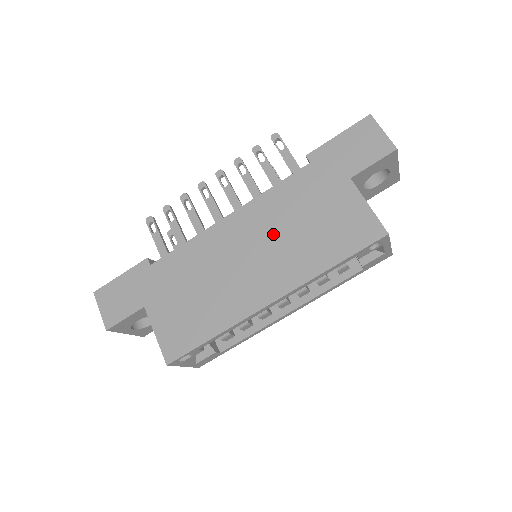
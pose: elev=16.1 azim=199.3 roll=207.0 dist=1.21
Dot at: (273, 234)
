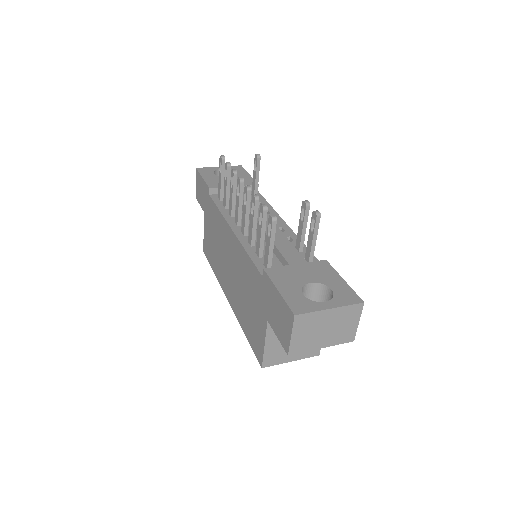
Dot at: (238, 276)
